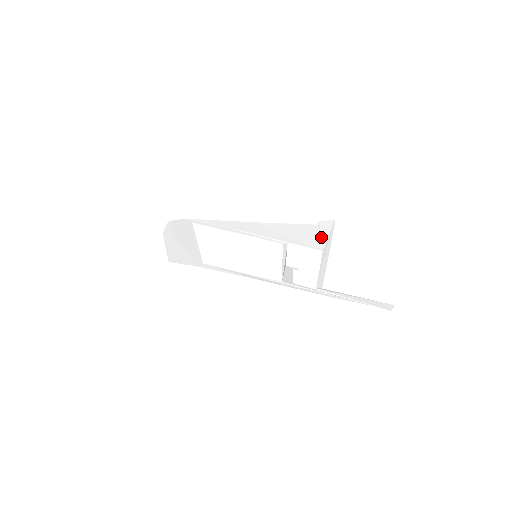
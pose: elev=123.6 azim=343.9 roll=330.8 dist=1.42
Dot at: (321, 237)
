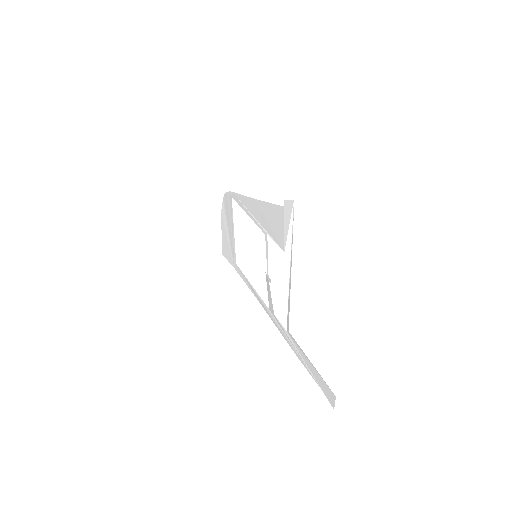
Dot at: (285, 228)
